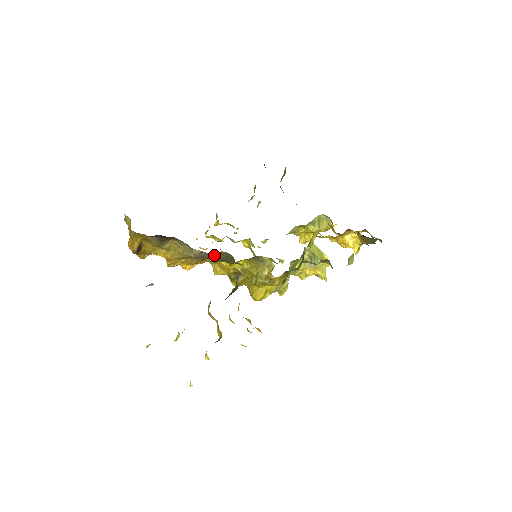
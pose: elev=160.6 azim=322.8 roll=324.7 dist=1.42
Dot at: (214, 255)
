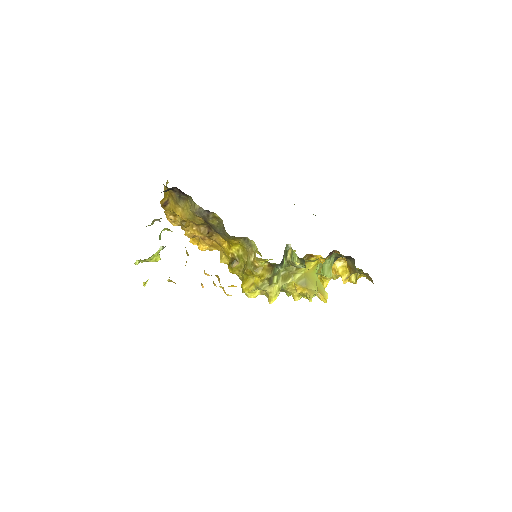
Dot at: (210, 216)
